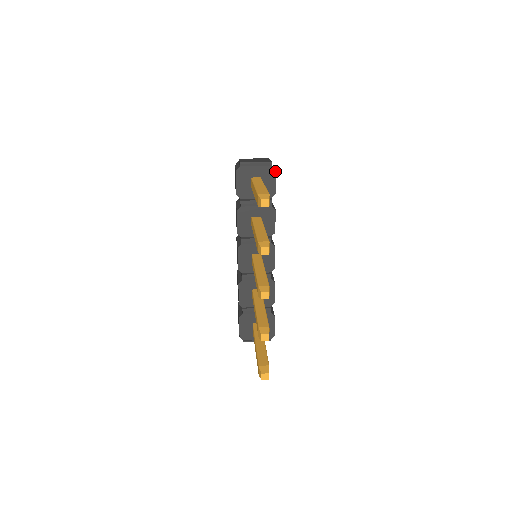
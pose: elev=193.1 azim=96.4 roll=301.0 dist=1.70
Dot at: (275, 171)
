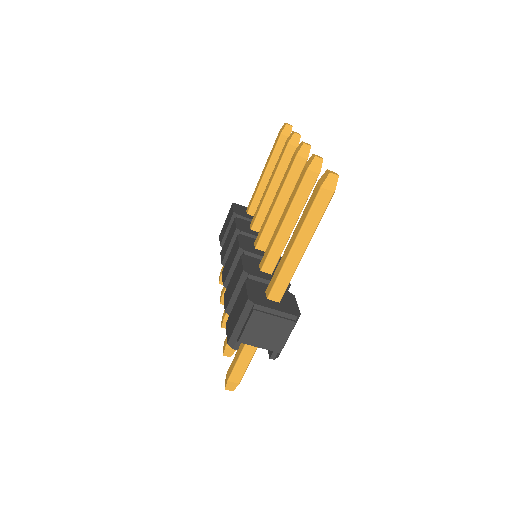
Dot at: occluded
